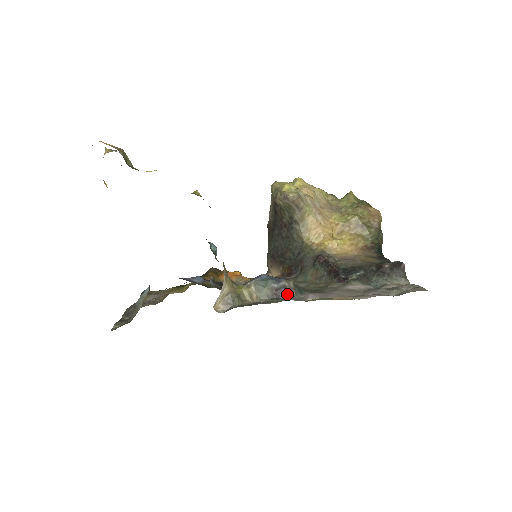
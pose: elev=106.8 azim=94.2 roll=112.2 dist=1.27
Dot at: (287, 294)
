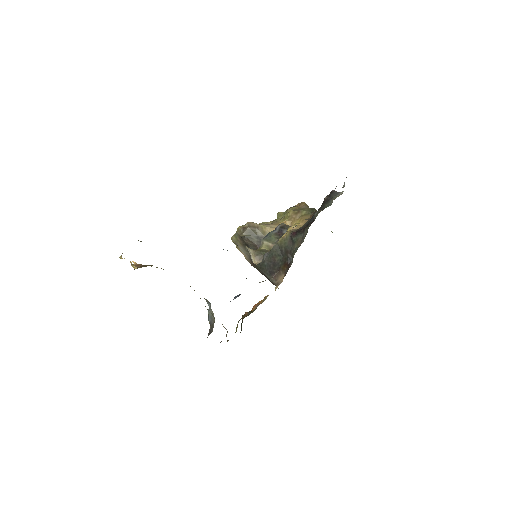
Dot at: (286, 229)
